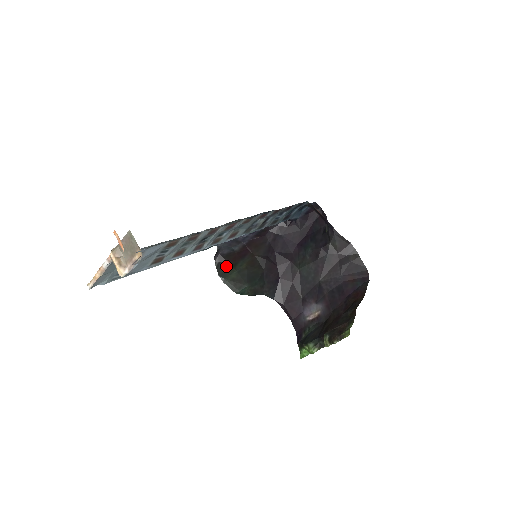
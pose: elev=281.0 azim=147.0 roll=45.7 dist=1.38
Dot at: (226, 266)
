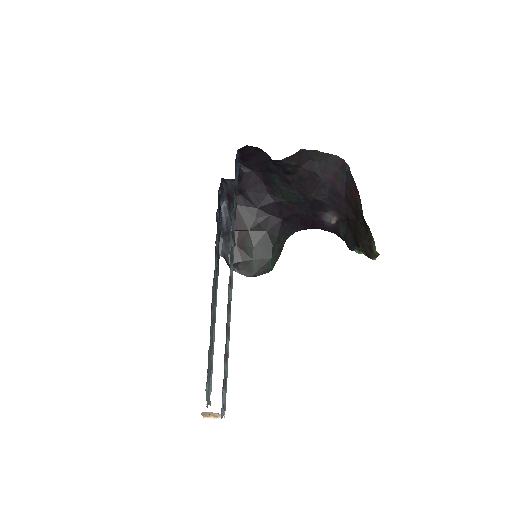
Dot at: (243, 265)
